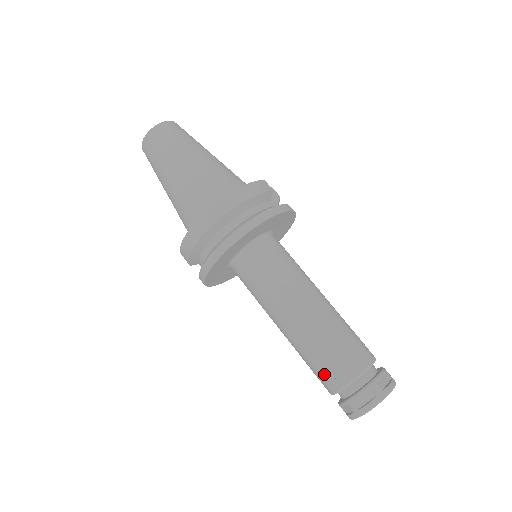
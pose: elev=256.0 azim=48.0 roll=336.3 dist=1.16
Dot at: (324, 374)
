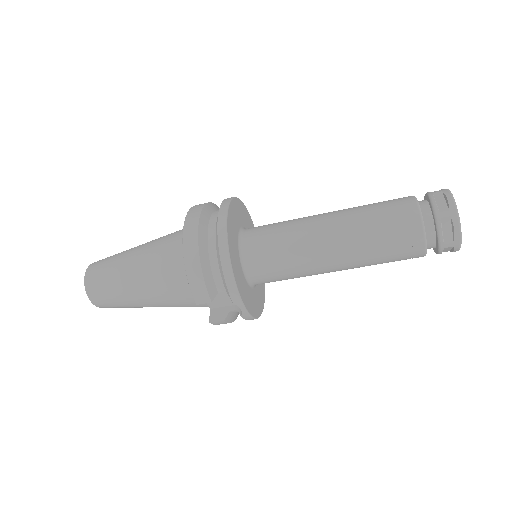
Dot at: (398, 226)
